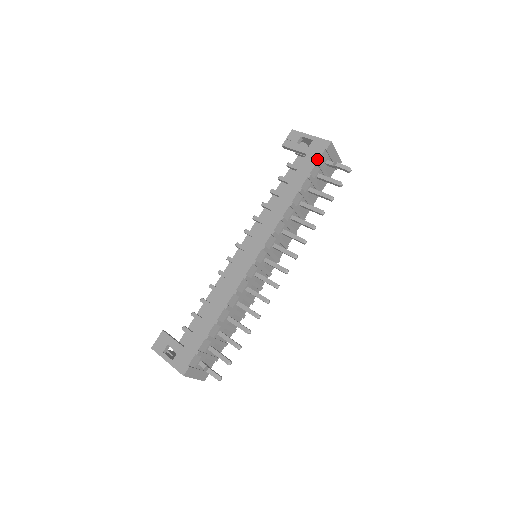
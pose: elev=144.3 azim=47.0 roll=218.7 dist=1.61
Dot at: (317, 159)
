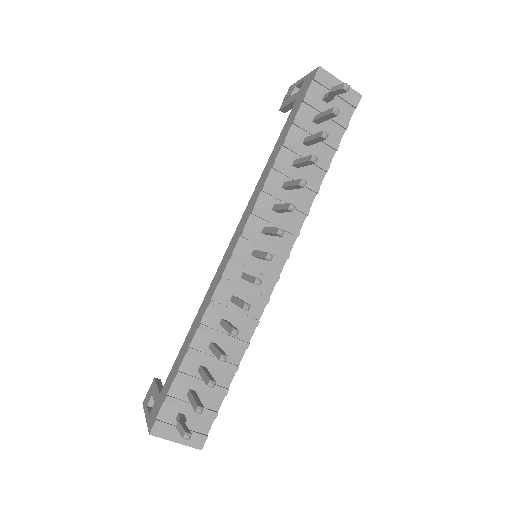
Dot at: (303, 96)
